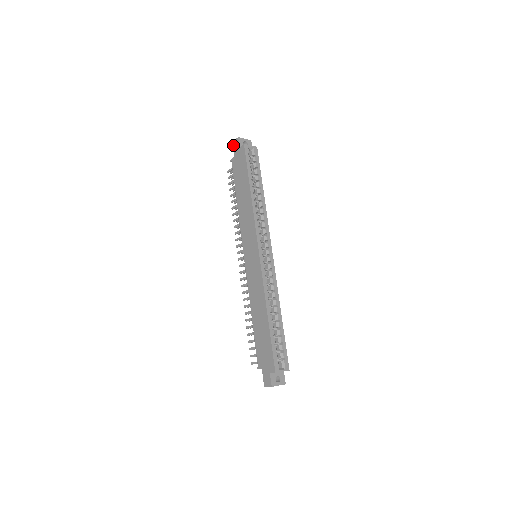
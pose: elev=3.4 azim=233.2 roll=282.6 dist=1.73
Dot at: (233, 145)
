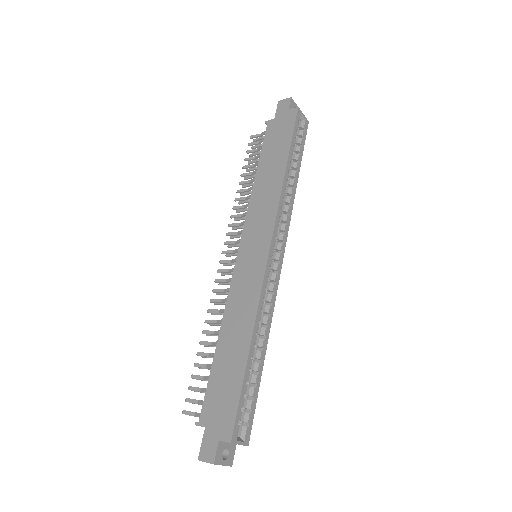
Dot at: (278, 104)
